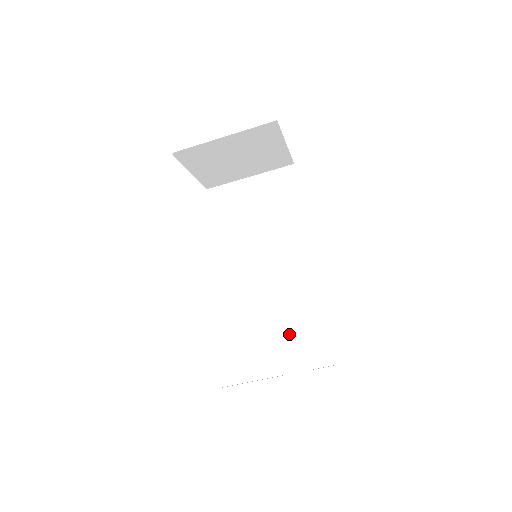
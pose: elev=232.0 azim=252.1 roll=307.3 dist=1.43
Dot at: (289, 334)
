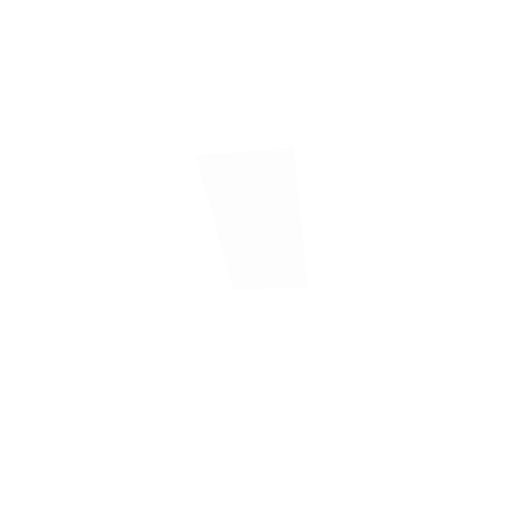
Dot at: (274, 270)
